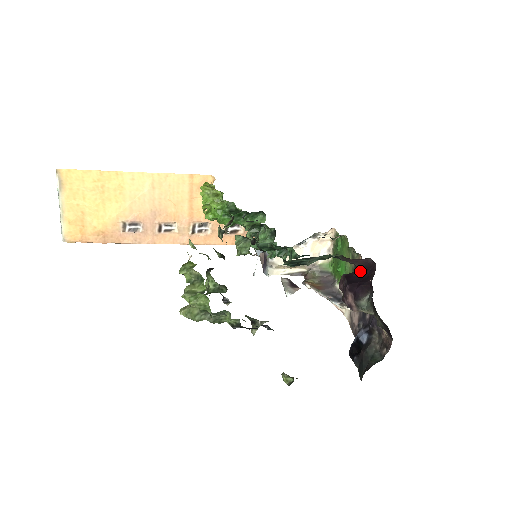
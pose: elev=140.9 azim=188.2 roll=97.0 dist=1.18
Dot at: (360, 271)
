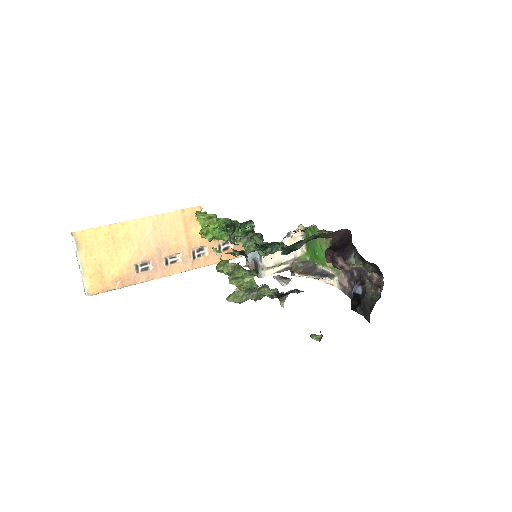
Dot at: (339, 241)
